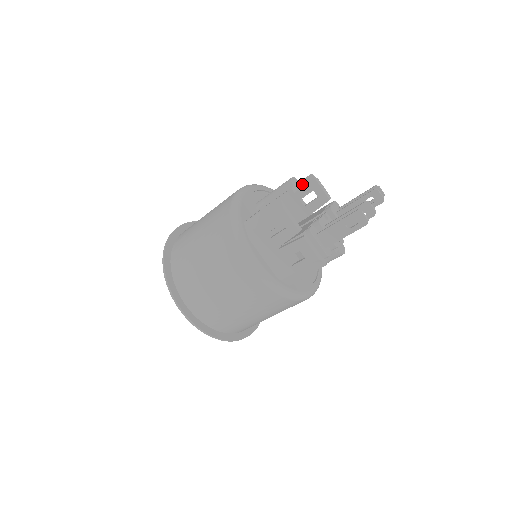
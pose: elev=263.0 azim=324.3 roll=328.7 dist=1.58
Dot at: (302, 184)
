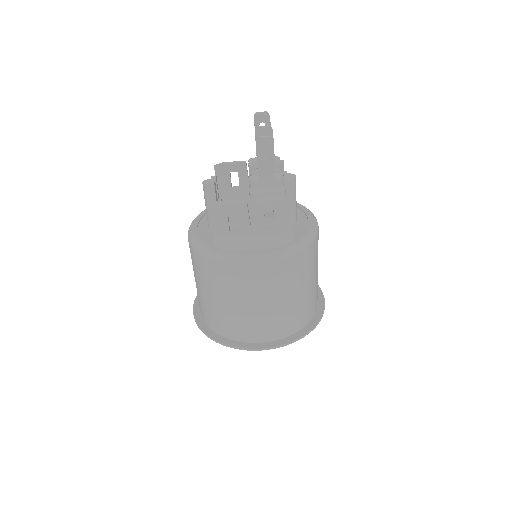
Dot at: (214, 178)
